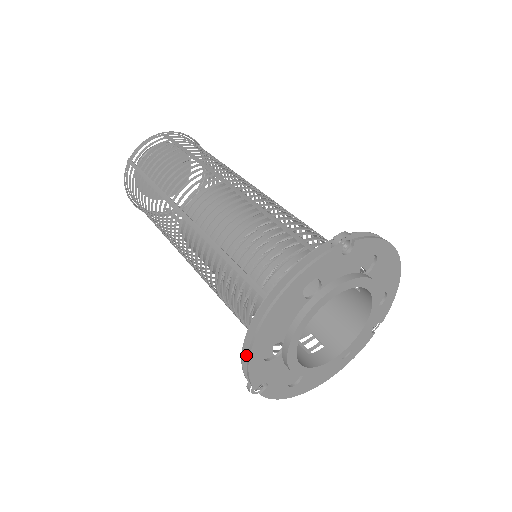
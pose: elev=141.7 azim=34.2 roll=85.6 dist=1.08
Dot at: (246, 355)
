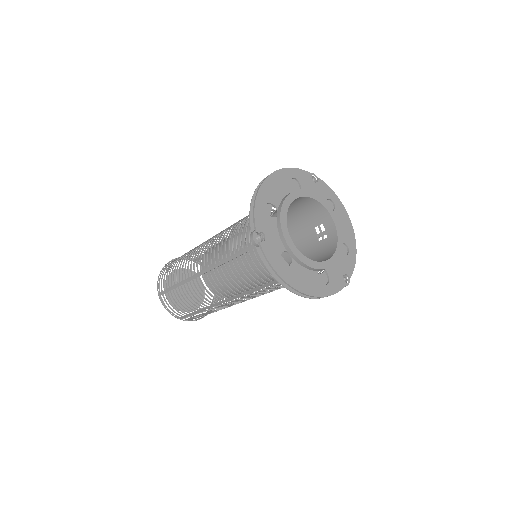
Dot at: occluded
